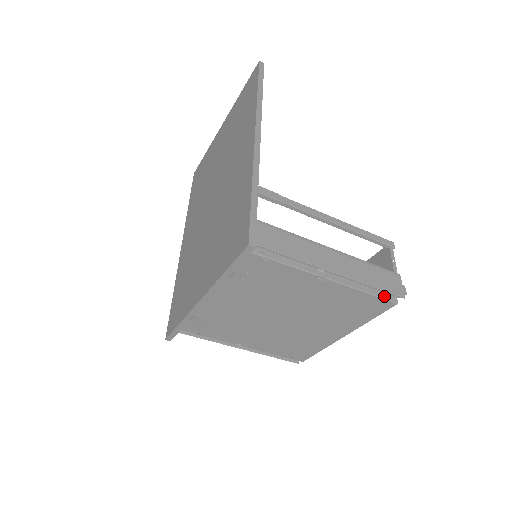
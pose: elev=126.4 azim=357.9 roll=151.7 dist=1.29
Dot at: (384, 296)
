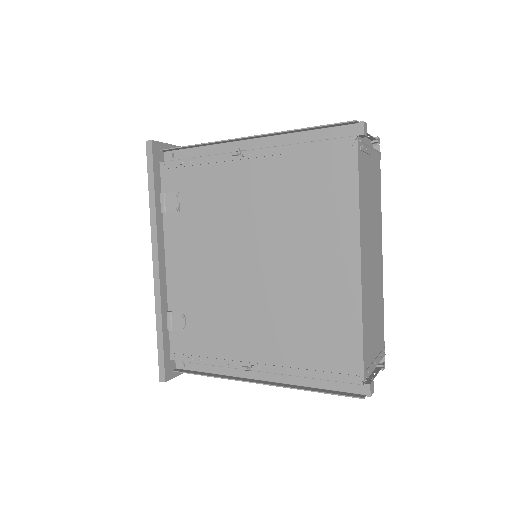
Dot at: (333, 139)
